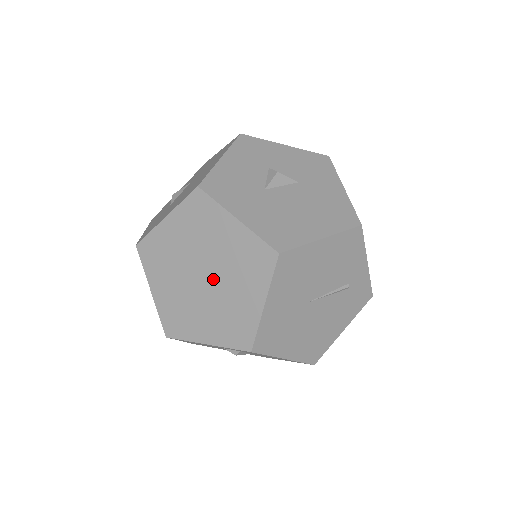
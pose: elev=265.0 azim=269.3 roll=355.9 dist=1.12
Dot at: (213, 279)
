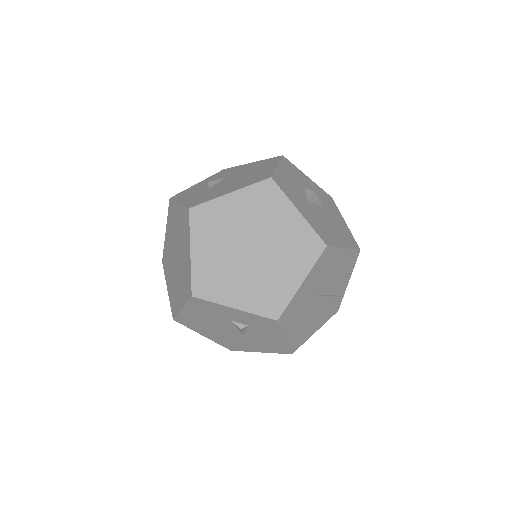
Dot at: (261, 253)
